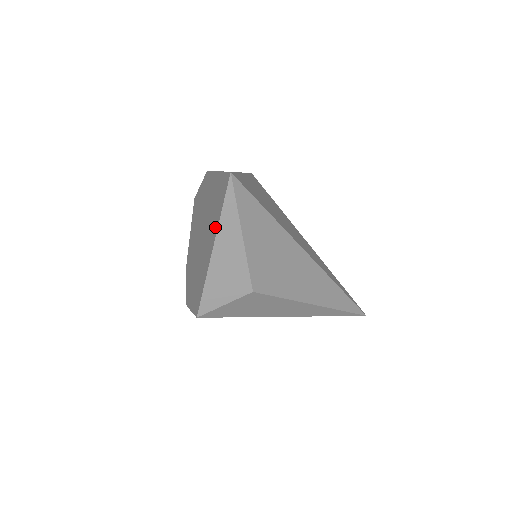
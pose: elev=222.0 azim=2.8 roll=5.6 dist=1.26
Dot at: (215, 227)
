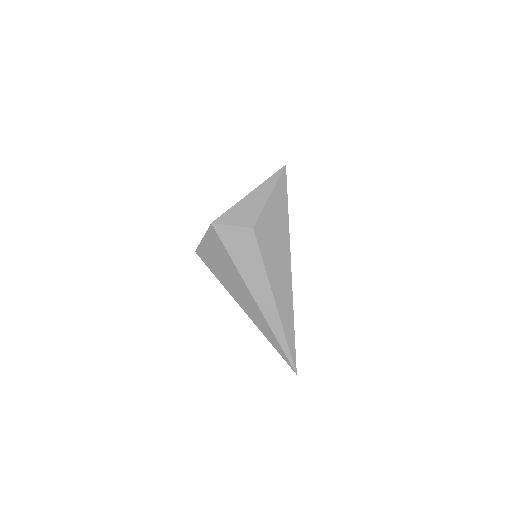
Dot at: occluded
